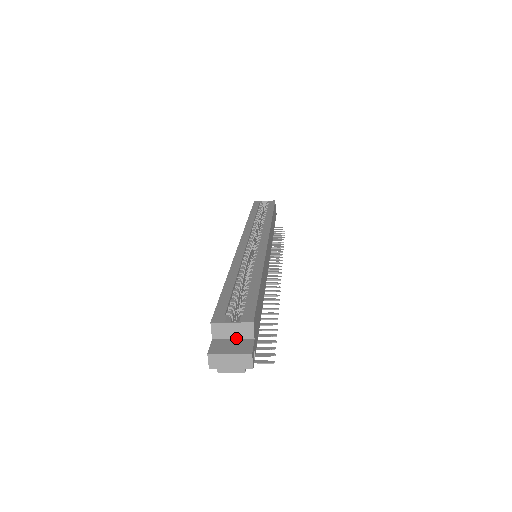
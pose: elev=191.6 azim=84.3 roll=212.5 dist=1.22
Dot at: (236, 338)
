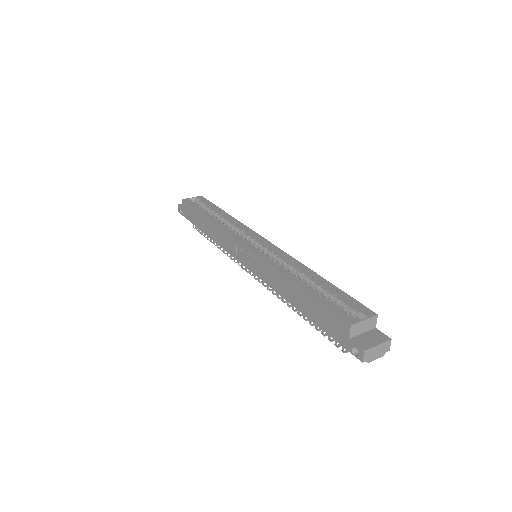
Dot at: (365, 331)
